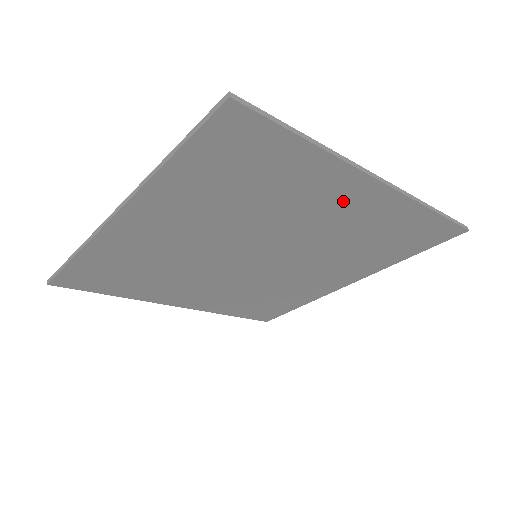
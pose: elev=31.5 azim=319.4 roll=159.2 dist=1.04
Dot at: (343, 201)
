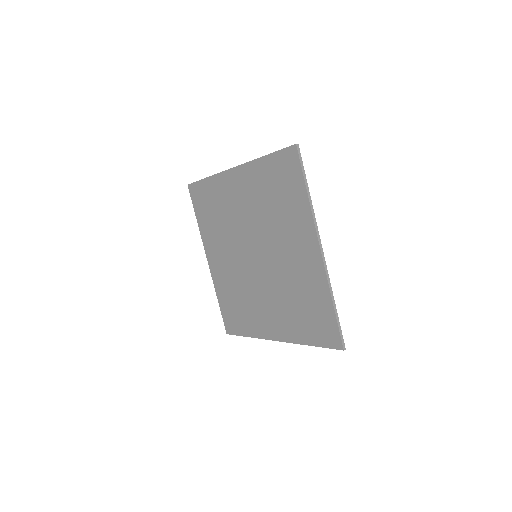
Dot at: (236, 189)
